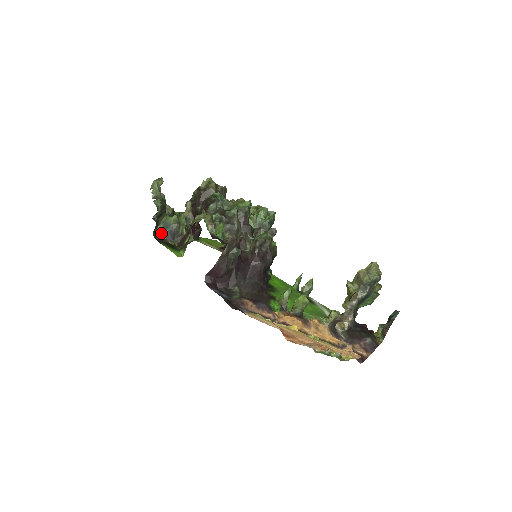
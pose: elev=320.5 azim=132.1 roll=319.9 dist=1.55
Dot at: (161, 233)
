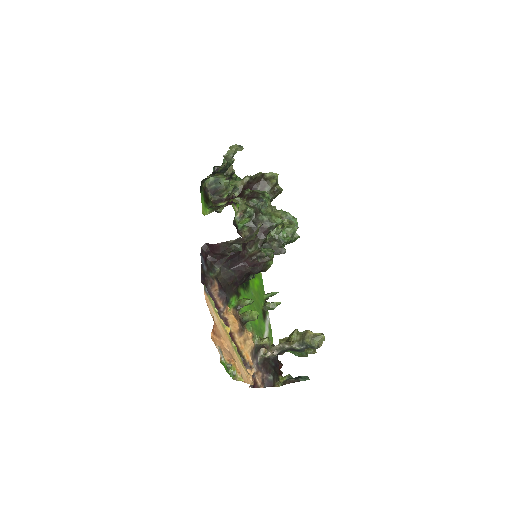
Dot at: (209, 183)
